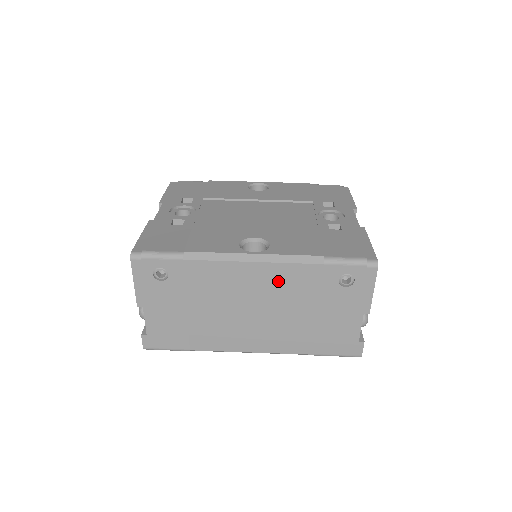
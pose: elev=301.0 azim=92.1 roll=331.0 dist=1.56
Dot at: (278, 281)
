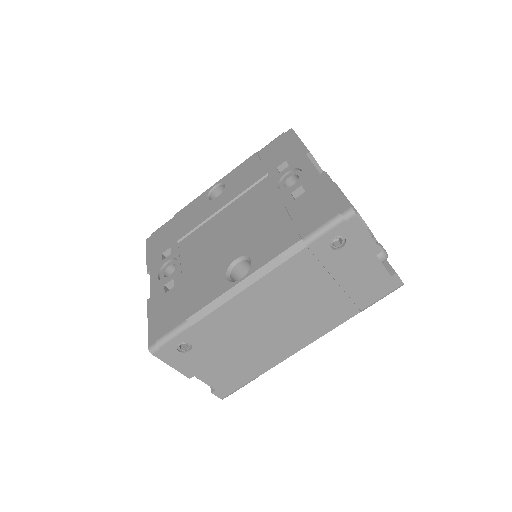
Dot at: (280, 286)
